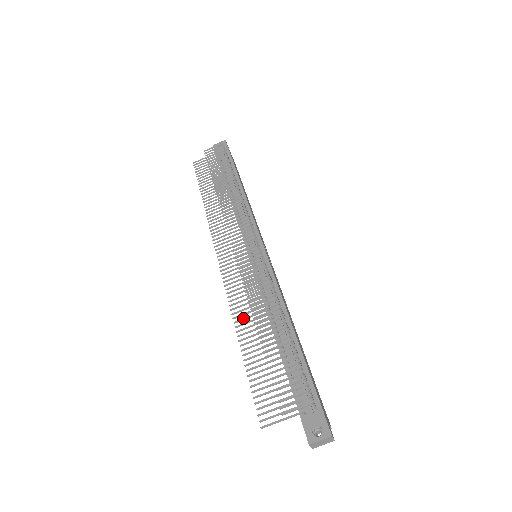
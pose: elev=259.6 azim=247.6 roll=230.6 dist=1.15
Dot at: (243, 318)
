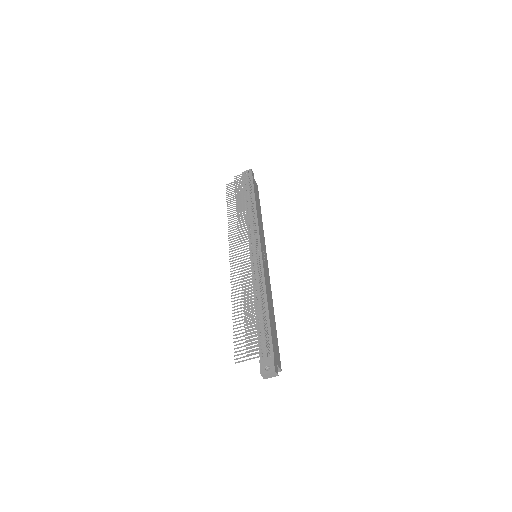
Dot at: (238, 296)
